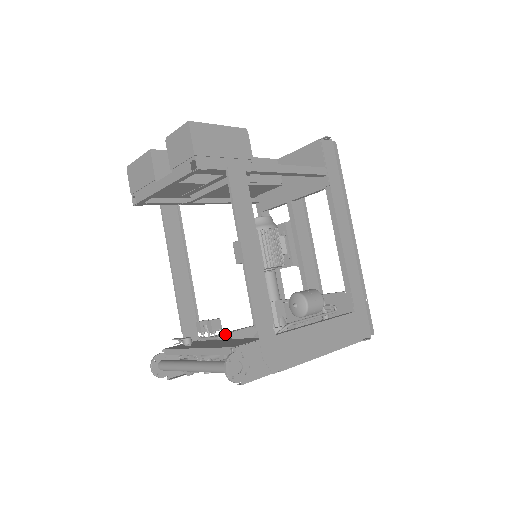
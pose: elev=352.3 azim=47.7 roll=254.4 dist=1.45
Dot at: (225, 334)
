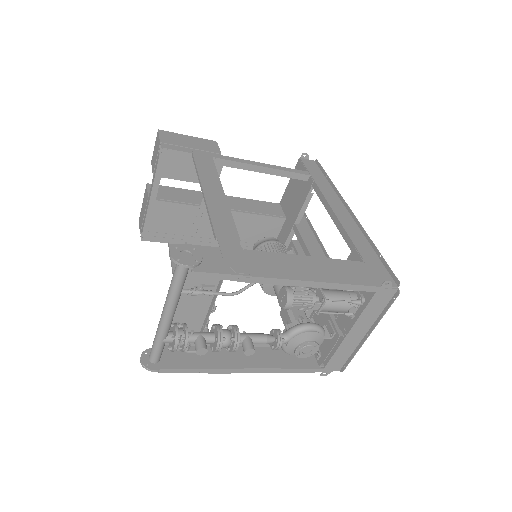
Dot at: (239, 347)
